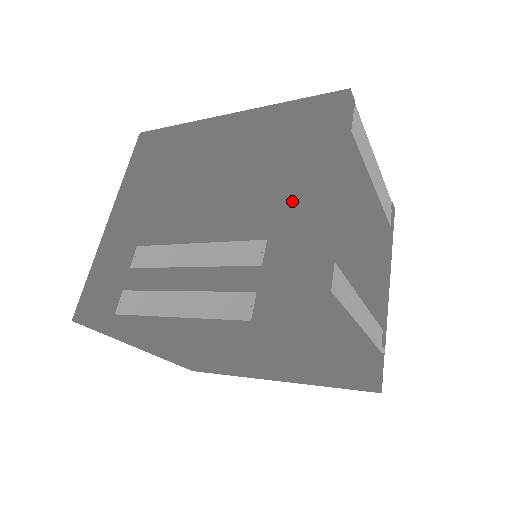
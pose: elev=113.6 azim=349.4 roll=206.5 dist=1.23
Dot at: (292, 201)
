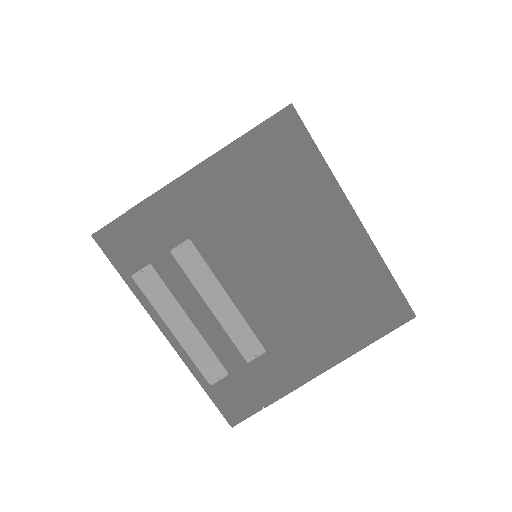
Dot at: (304, 346)
